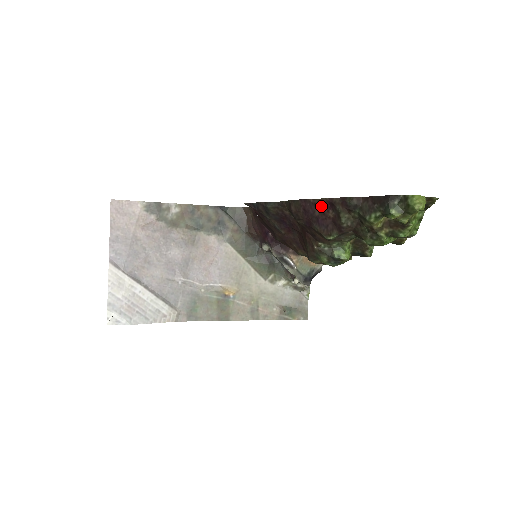
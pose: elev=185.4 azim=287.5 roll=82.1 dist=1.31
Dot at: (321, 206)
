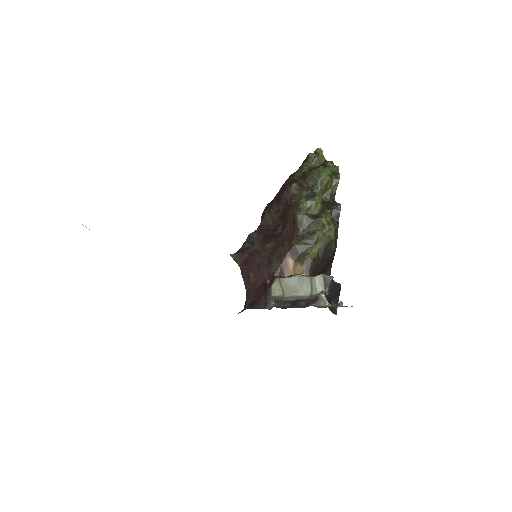
Dot at: (280, 193)
